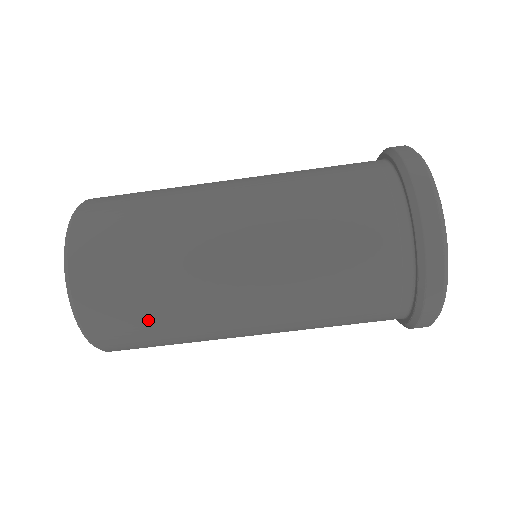
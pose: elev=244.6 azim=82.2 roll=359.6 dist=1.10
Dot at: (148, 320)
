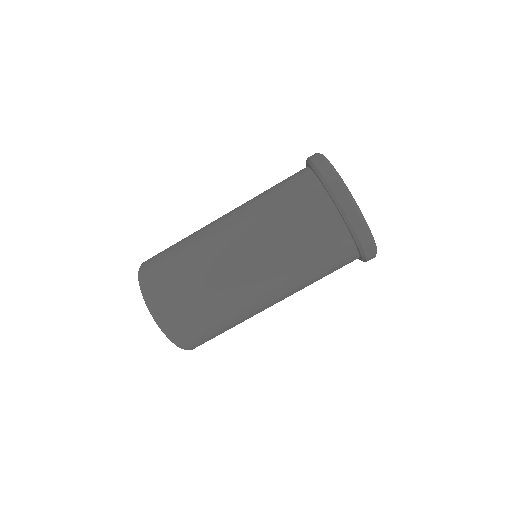
Dot at: (200, 309)
